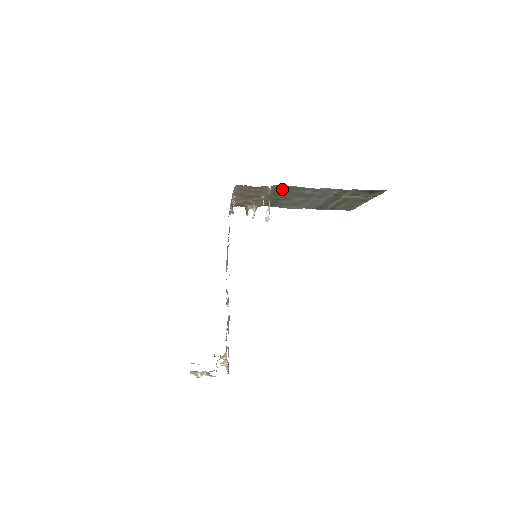
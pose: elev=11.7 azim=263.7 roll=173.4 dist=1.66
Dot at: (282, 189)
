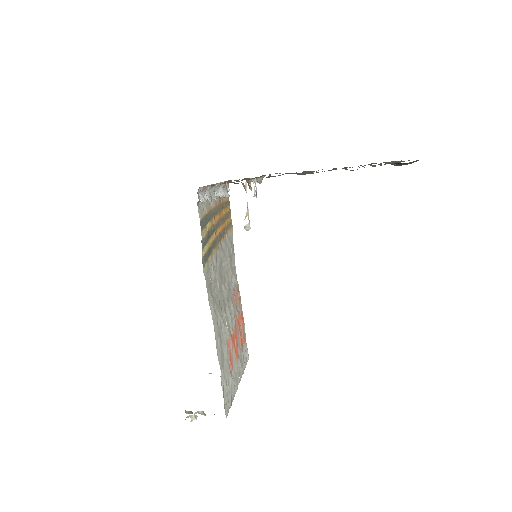
Dot at: occluded
